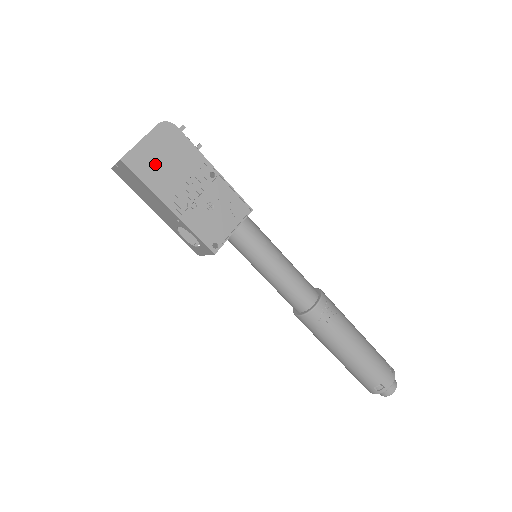
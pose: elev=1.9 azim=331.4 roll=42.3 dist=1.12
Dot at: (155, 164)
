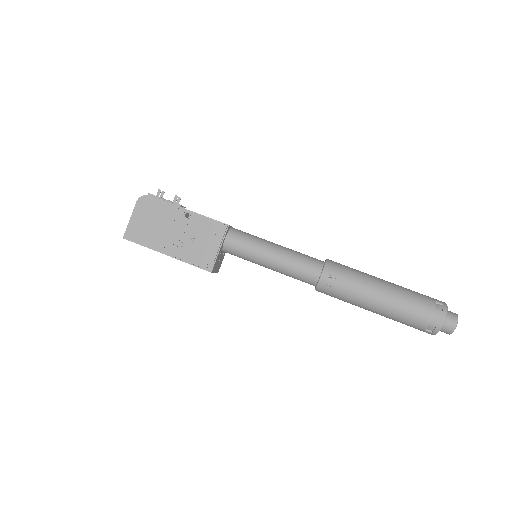
Dot at: (145, 229)
